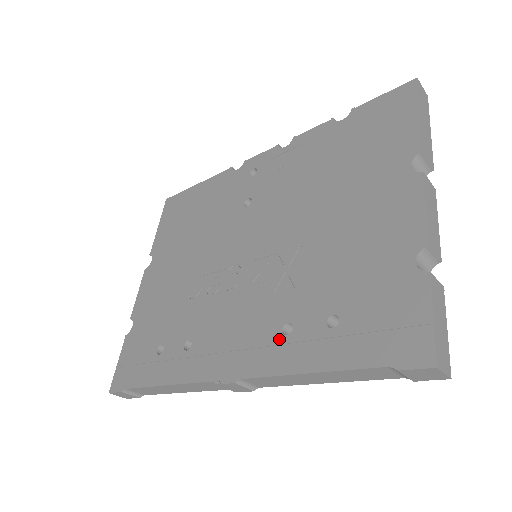
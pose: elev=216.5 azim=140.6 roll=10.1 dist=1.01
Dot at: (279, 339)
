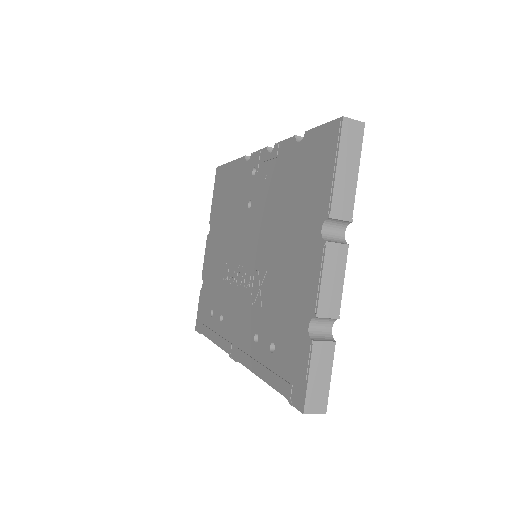
Dot at: (252, 344)
